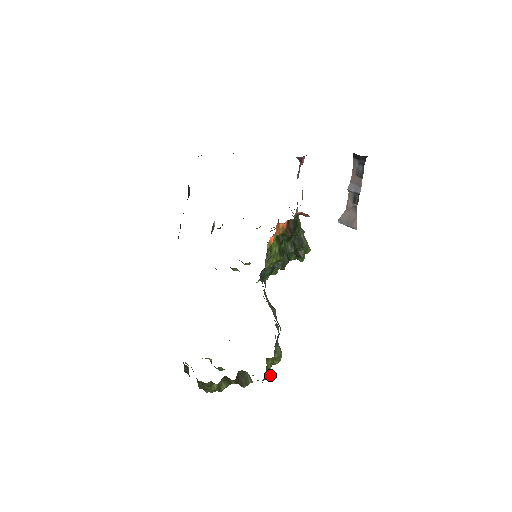
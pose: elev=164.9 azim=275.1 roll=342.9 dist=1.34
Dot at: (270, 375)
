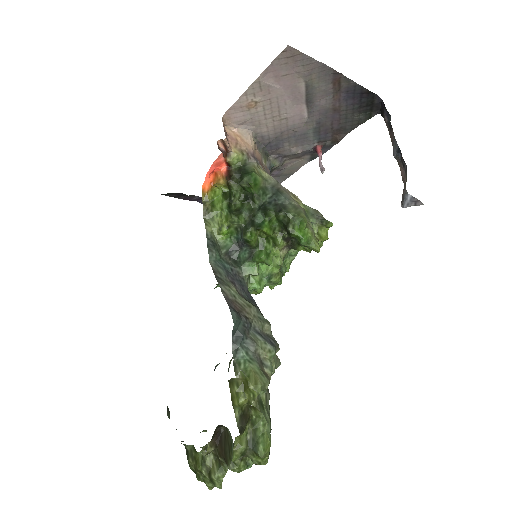
Dot at: (260, 442)
